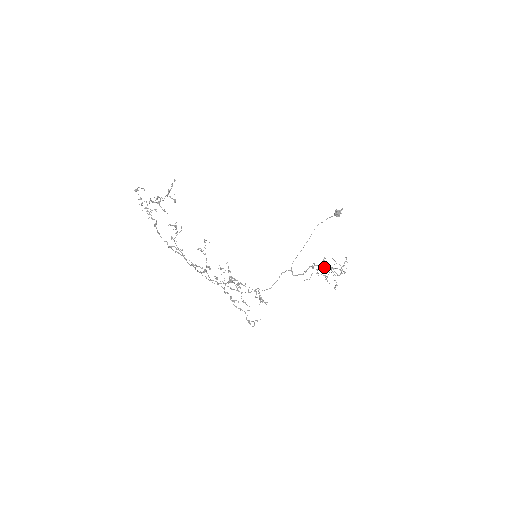
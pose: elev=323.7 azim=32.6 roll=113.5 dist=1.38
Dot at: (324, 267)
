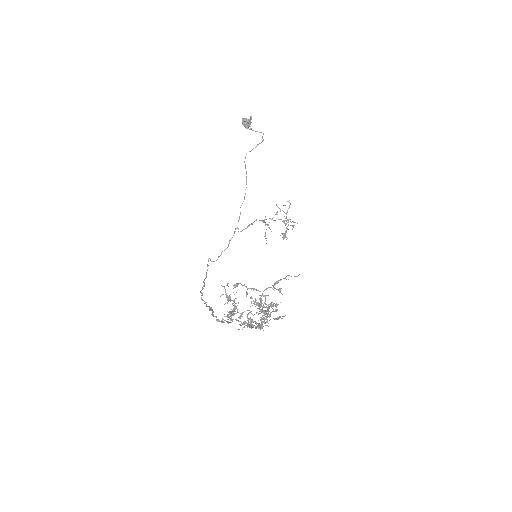
Dot at: (275, 220)
